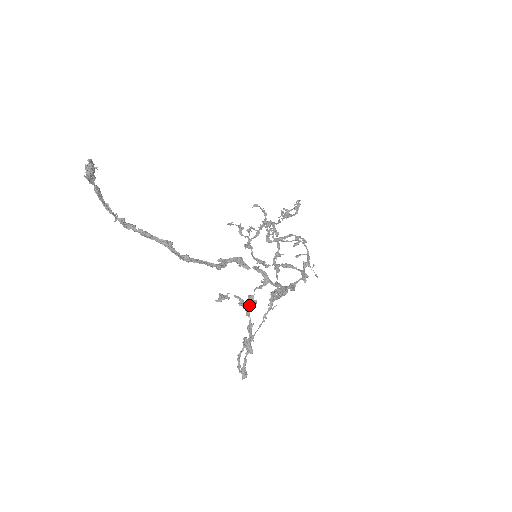
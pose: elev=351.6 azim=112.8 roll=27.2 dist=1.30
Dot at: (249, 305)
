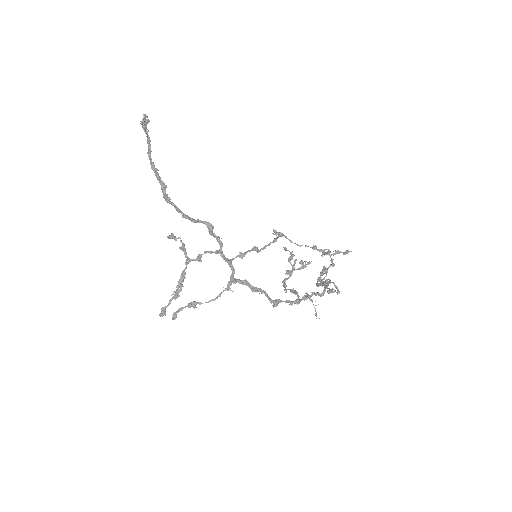
Dot at: (193, 259)
